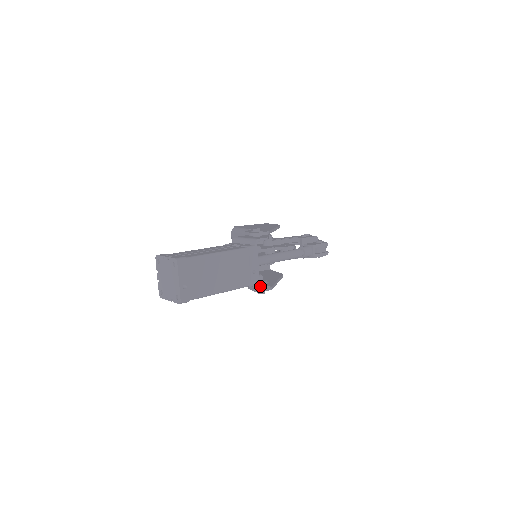
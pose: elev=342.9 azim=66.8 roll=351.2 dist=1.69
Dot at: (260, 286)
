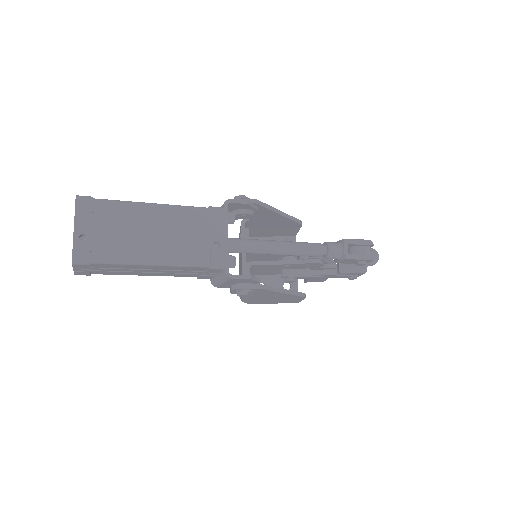
Dot at: occluded
